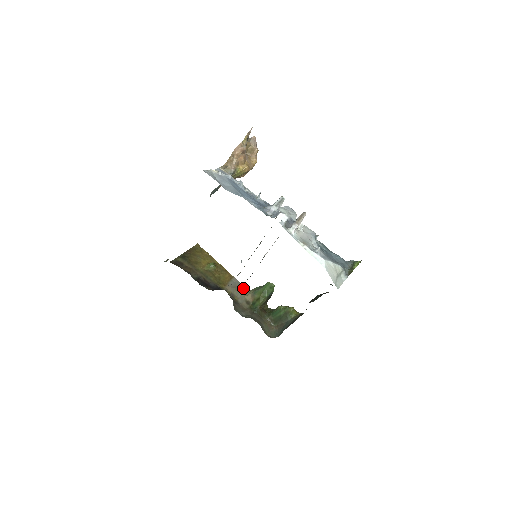
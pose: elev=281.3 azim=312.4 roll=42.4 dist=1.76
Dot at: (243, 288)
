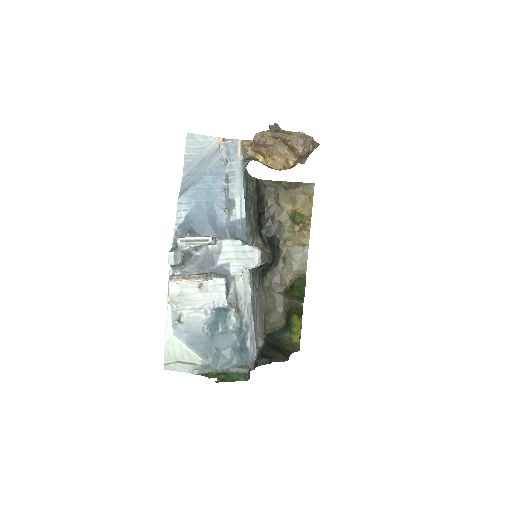
Dot at: (303, 264)
